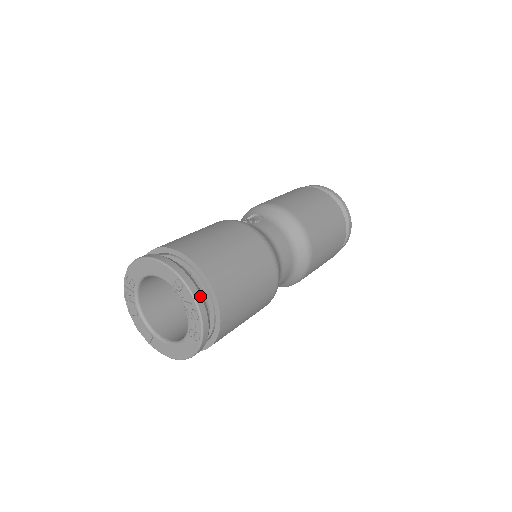
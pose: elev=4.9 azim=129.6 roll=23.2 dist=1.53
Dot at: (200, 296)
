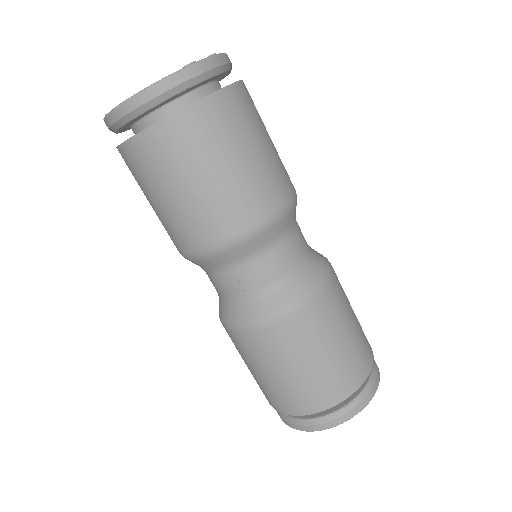
Dot at: (230, 62)
